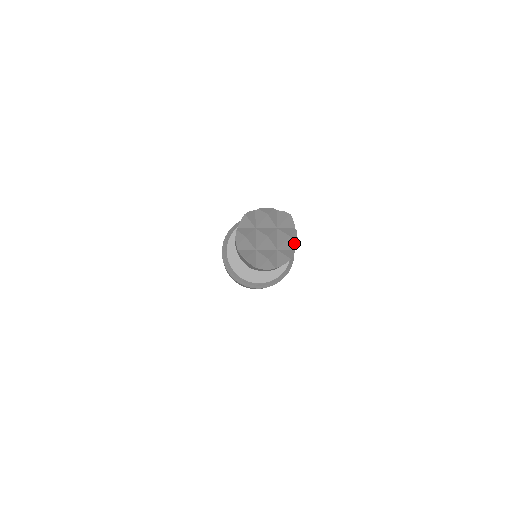
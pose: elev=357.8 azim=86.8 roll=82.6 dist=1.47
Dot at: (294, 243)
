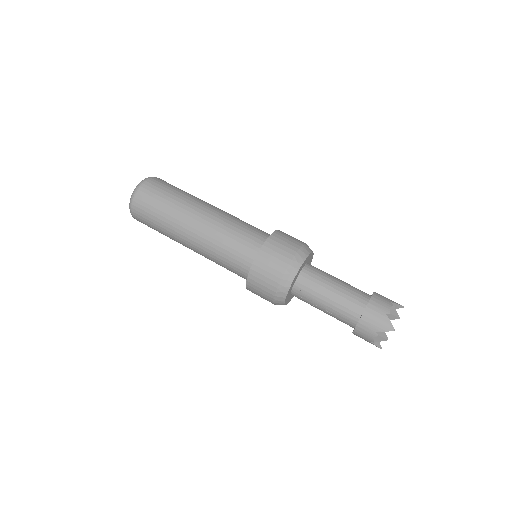
Dot at: occluded
